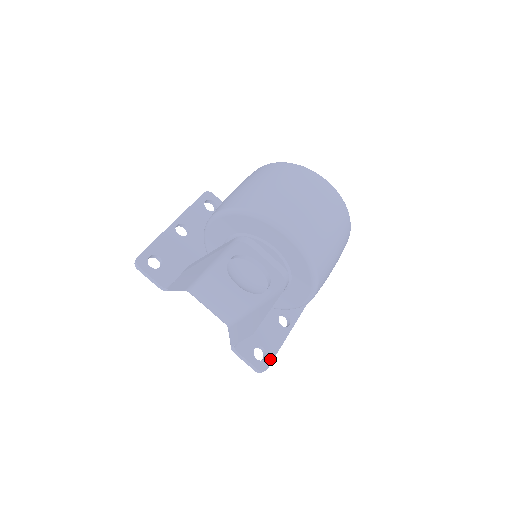
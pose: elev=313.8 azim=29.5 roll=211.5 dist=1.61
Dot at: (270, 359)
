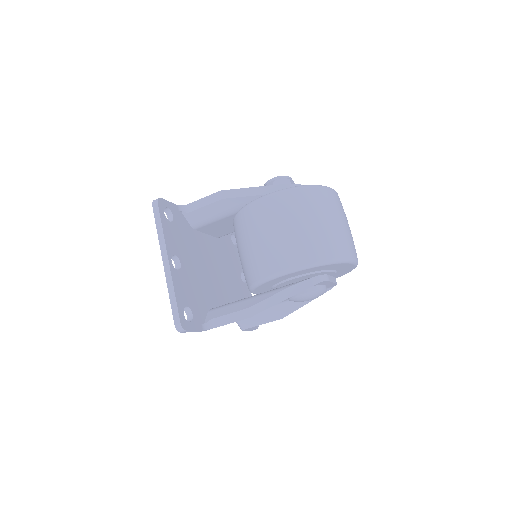
Dot at: occluded
